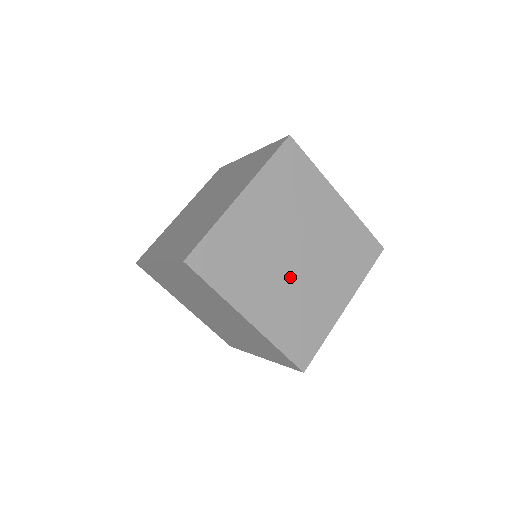
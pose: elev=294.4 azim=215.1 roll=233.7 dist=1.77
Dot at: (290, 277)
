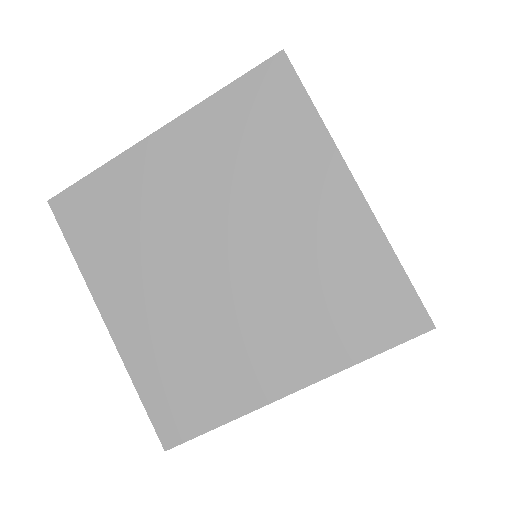
Dot at: occluded
